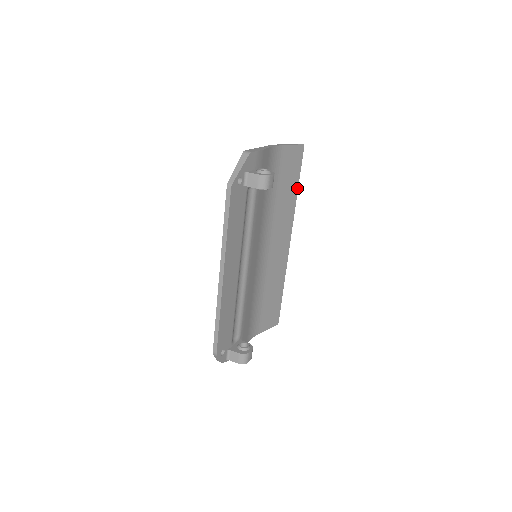
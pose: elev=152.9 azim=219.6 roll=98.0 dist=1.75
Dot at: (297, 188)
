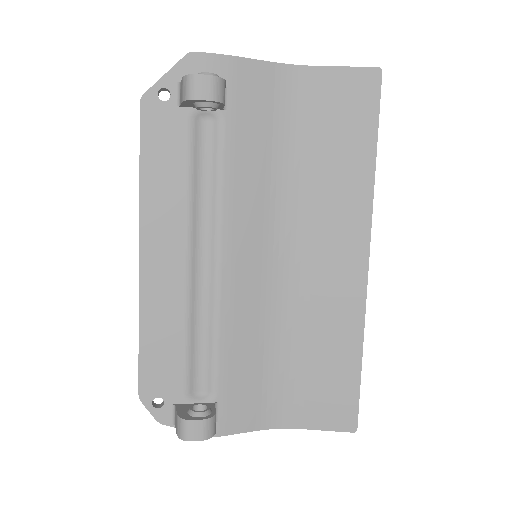
Dot at: (374, 152)
